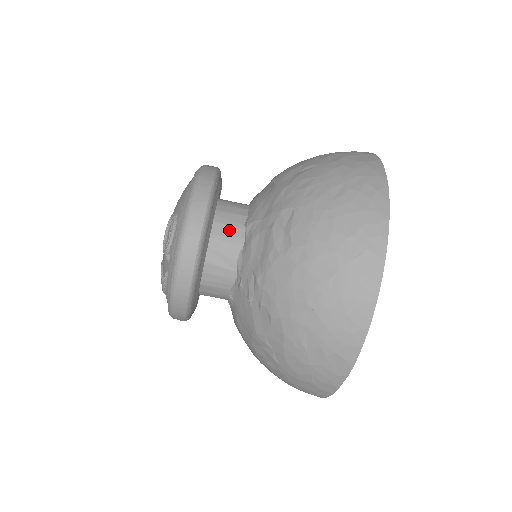
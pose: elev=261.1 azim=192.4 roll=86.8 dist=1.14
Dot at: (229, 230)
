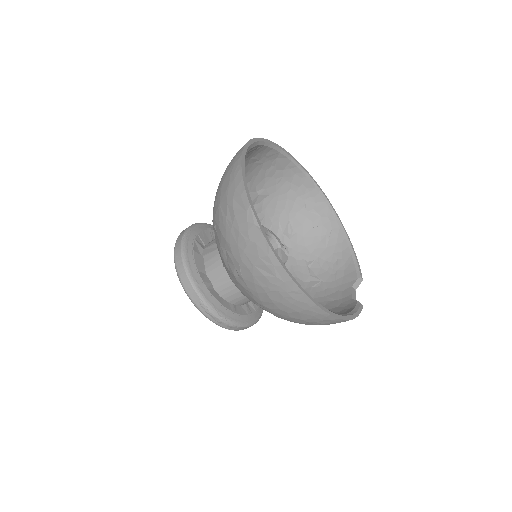
Dot at: occluded
